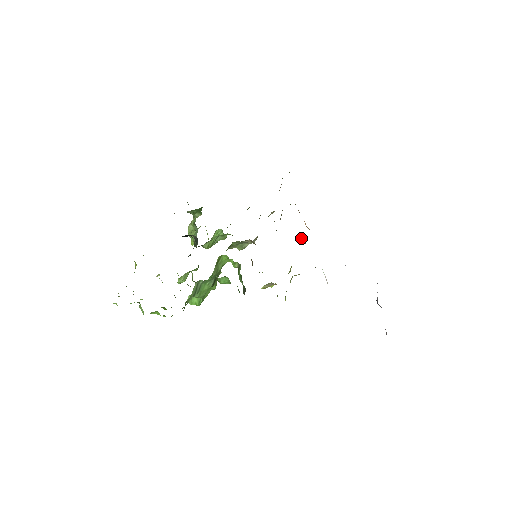
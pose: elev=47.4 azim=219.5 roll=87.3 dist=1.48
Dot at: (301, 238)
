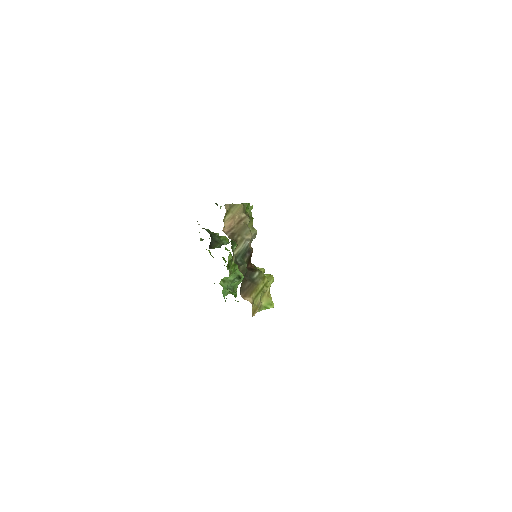
Dot at: occluded
